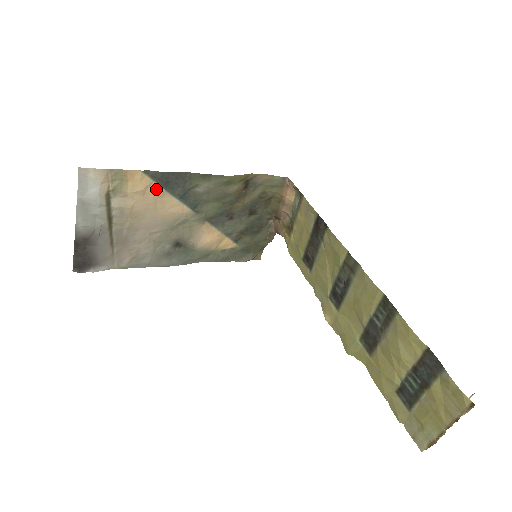
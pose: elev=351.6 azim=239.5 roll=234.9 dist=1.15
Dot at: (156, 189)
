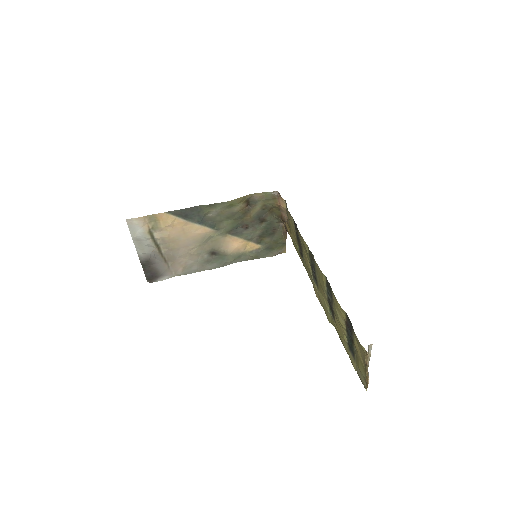
Dot at: (180, 221)
